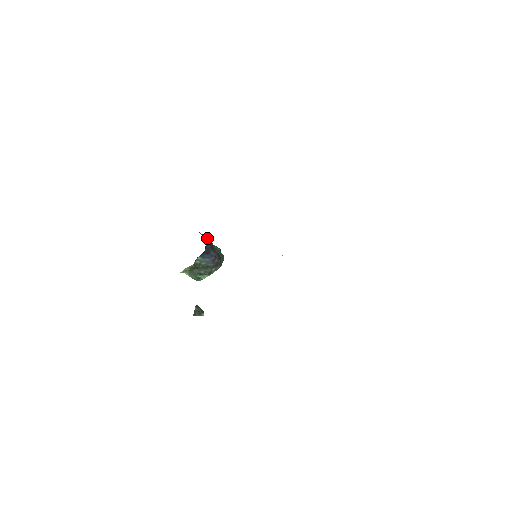
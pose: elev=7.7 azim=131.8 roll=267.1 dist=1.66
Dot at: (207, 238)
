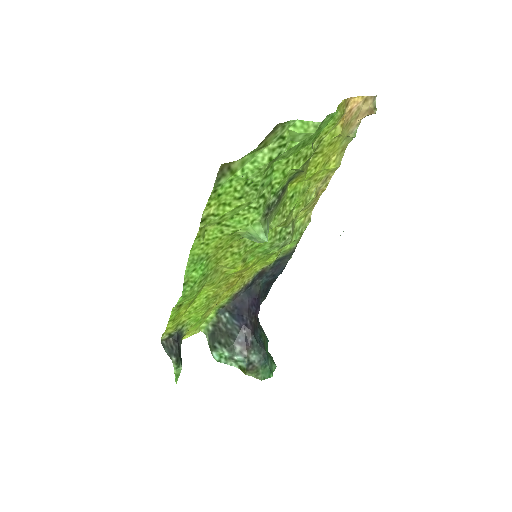
Dot at: (250, 298)
